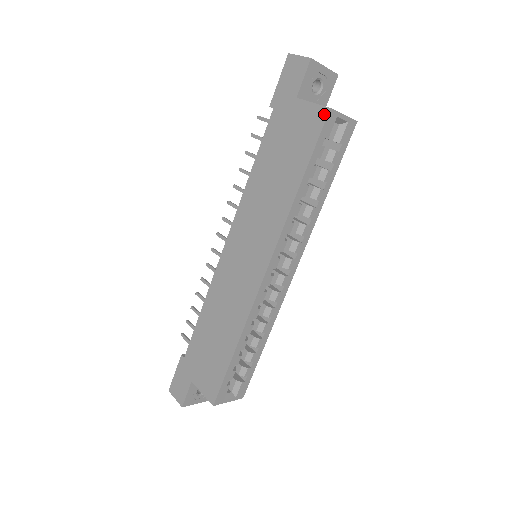
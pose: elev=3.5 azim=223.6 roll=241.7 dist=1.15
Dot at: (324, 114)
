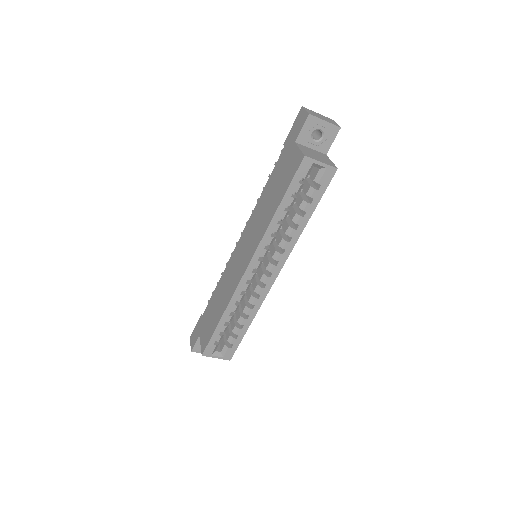
Dot at: (301, 159)
